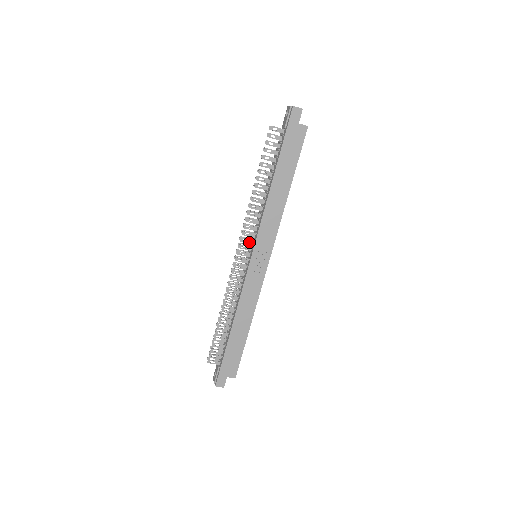
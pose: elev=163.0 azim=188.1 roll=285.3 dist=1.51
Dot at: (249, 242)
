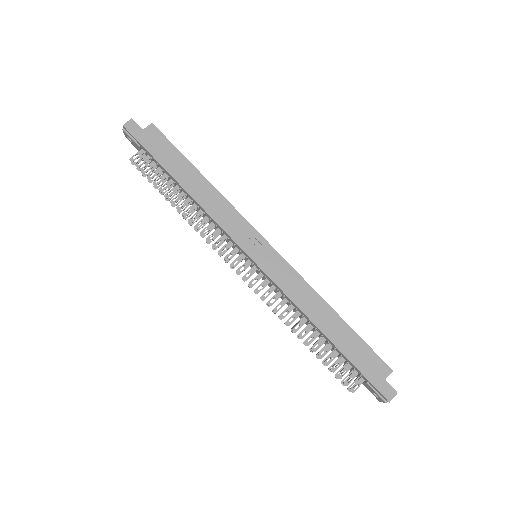
Dot at: (234, 253)
